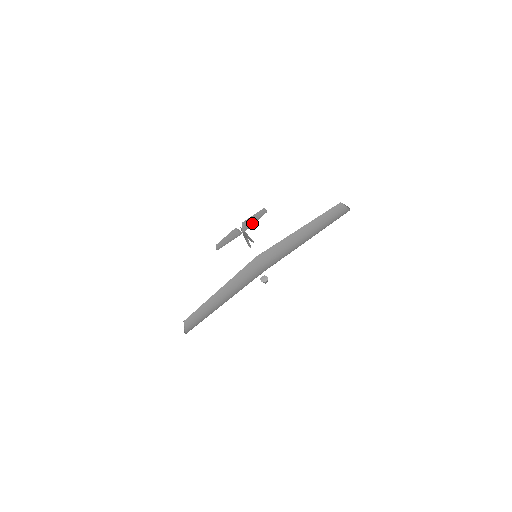
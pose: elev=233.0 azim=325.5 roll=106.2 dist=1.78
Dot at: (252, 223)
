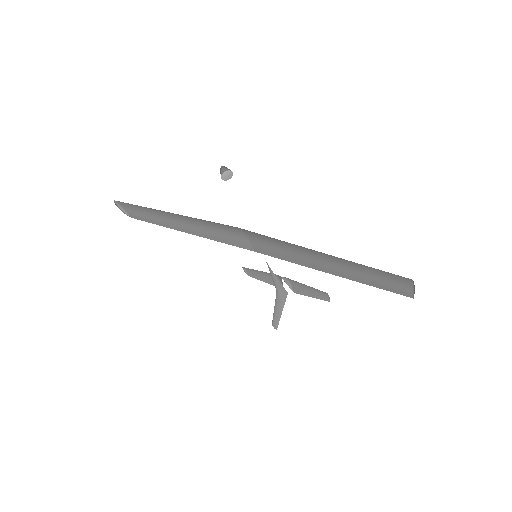
Dot at: (301, 287)
